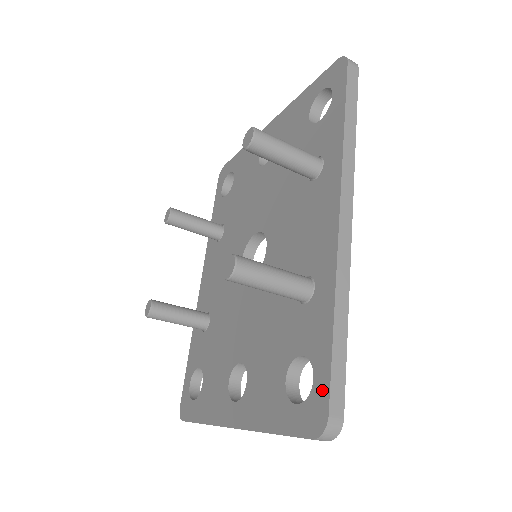
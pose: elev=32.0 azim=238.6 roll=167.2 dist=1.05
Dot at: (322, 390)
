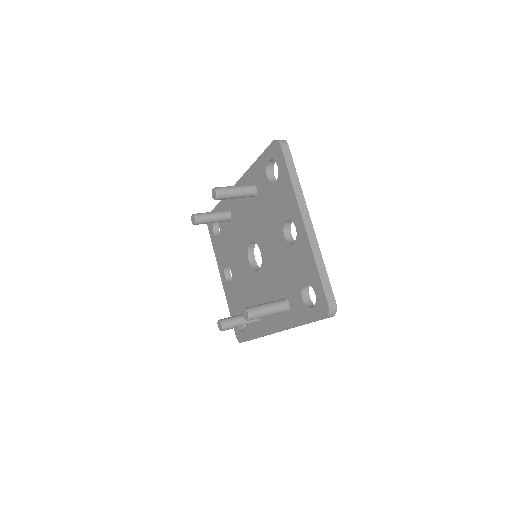
Dot at: (243, 338)
